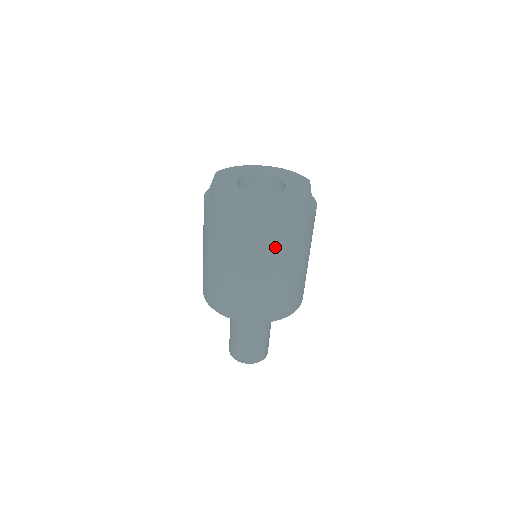
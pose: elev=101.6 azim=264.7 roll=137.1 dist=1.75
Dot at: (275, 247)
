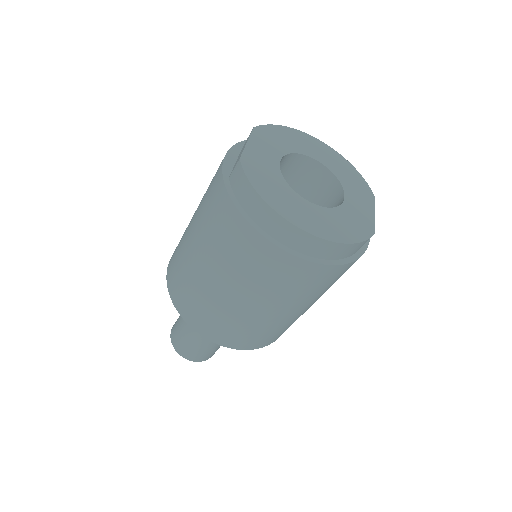
Dot at: (295, 284)
